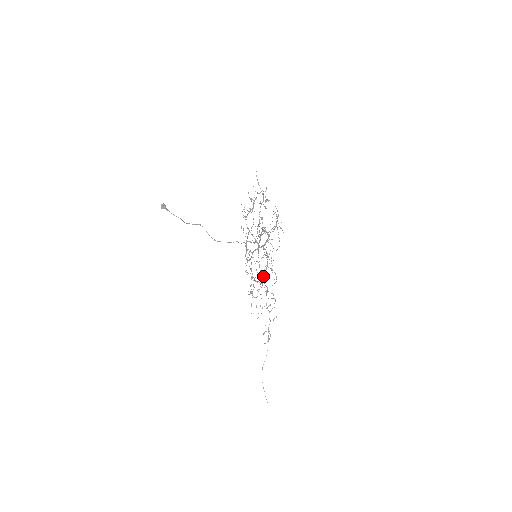
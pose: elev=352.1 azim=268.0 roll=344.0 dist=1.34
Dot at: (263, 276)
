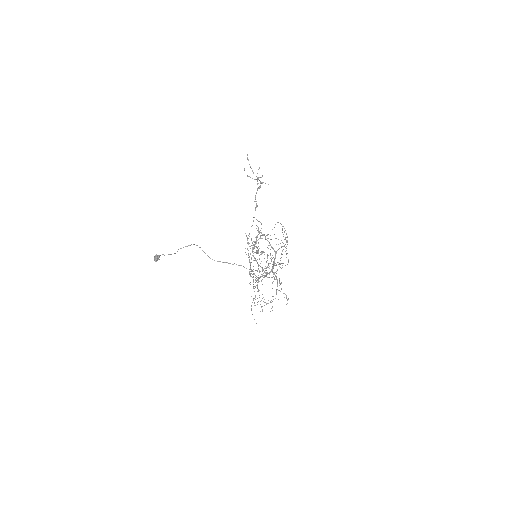
Dot at: occluded
